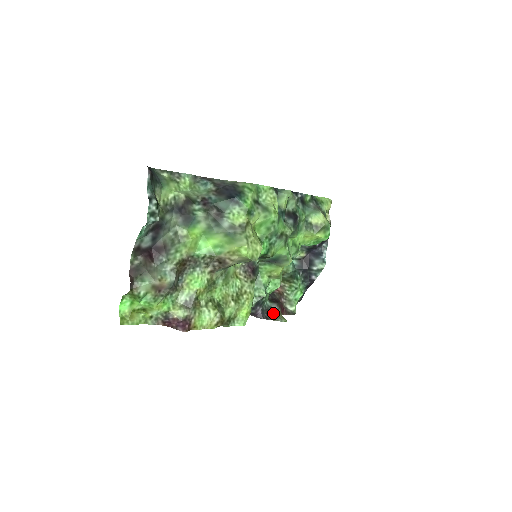
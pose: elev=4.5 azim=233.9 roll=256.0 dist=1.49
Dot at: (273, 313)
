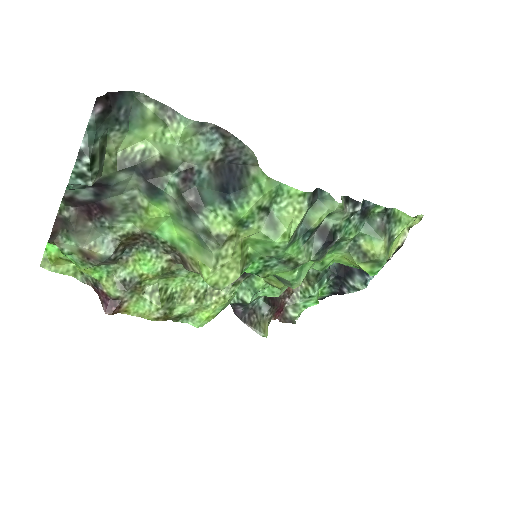
Dot at: (257, 318)
